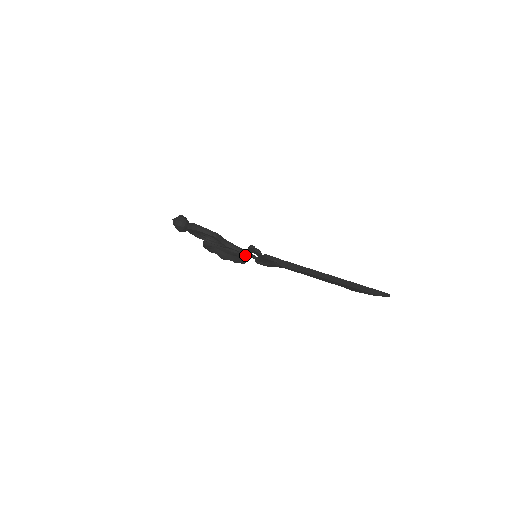
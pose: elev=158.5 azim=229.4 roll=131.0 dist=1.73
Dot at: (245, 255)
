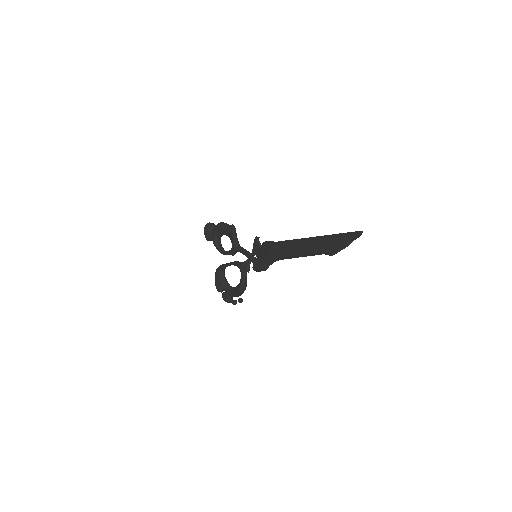
Dot at: (247, 264)
